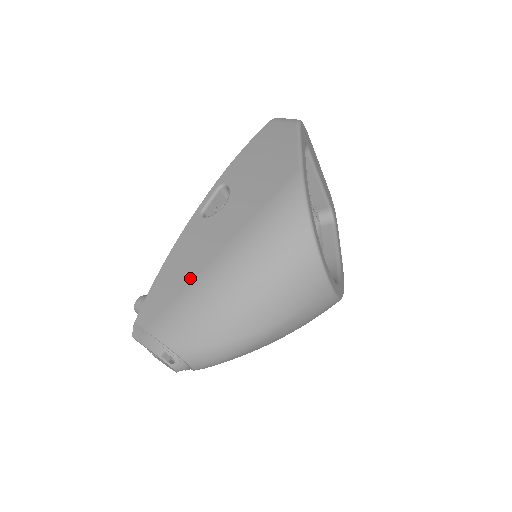
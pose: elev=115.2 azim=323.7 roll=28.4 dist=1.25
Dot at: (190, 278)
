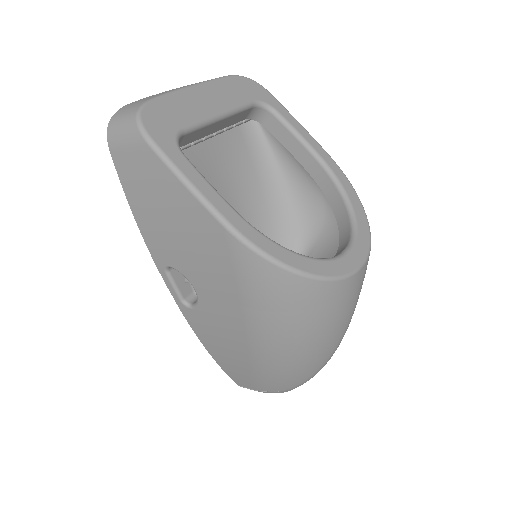
Dot at: (245, 361)
